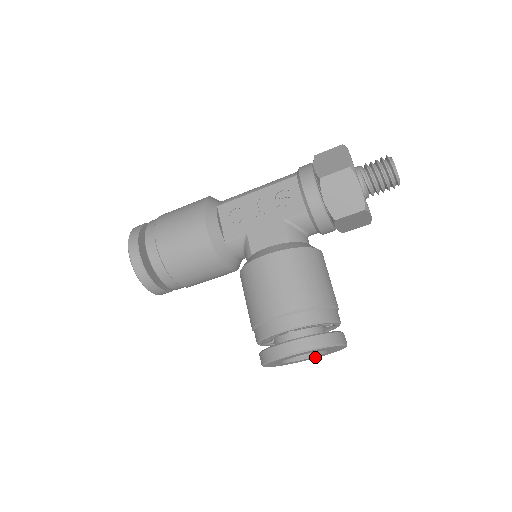
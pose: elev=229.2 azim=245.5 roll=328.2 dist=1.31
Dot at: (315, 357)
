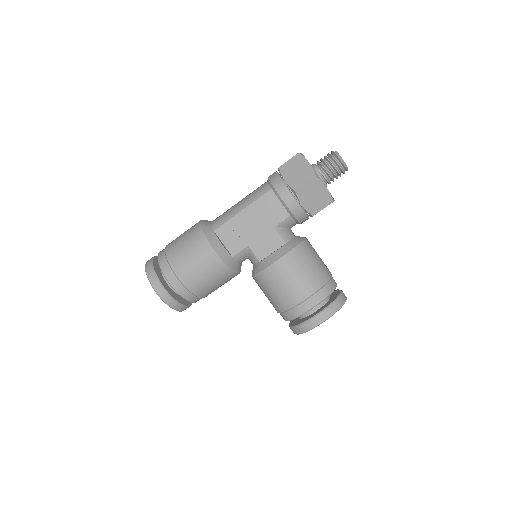
Dot at: occluded
